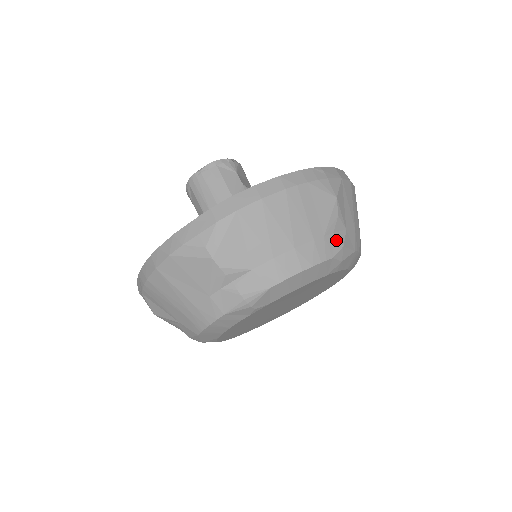
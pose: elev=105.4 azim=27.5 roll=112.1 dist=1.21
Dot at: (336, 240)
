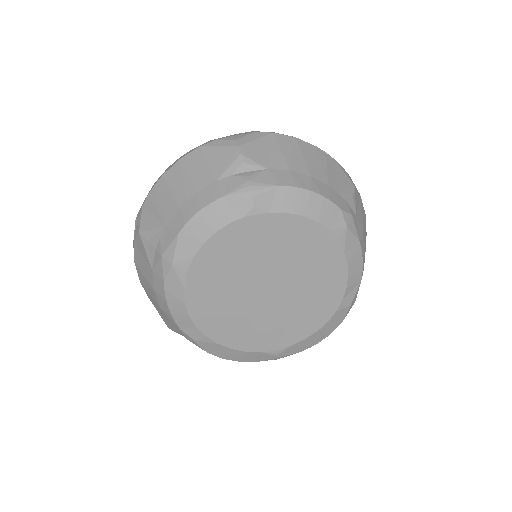
Dot at: (347, 206)
